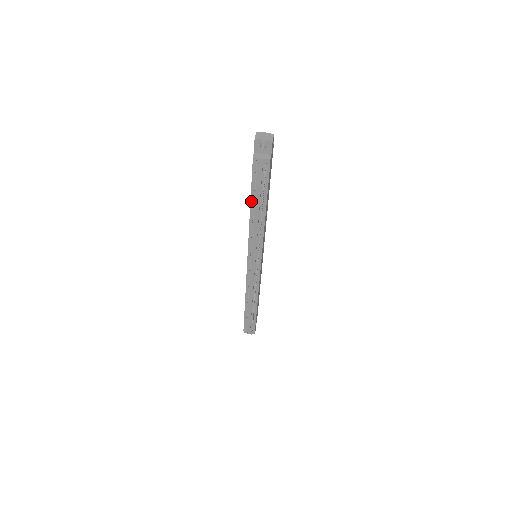
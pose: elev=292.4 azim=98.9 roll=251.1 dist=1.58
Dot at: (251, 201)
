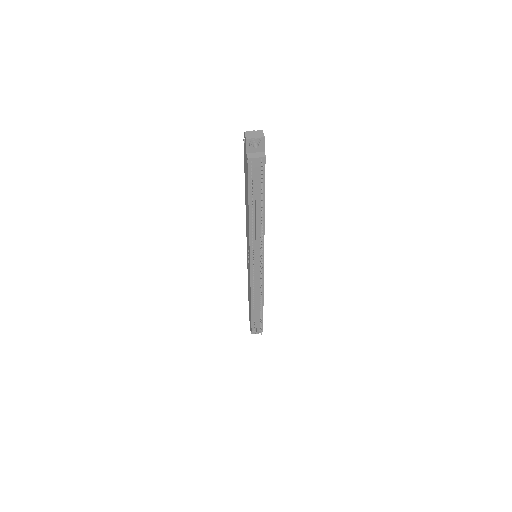
Dot at: (249, 203)
